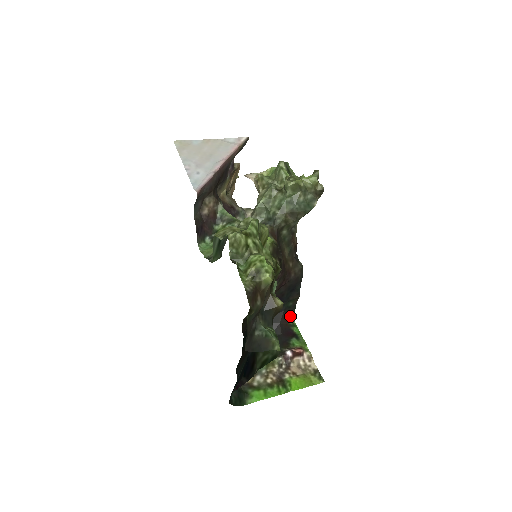
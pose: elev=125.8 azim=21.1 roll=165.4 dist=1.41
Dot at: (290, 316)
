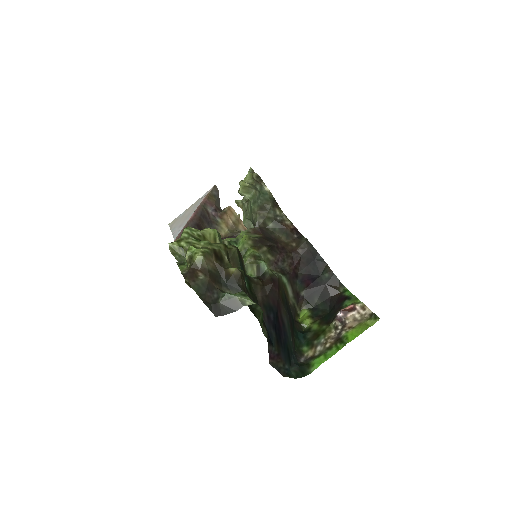
Dot at: (338, 286)
